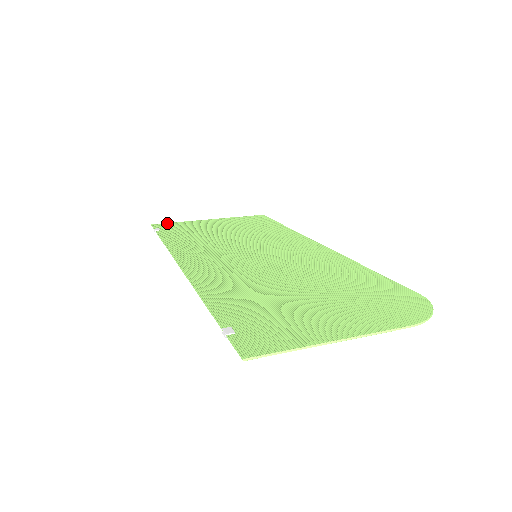
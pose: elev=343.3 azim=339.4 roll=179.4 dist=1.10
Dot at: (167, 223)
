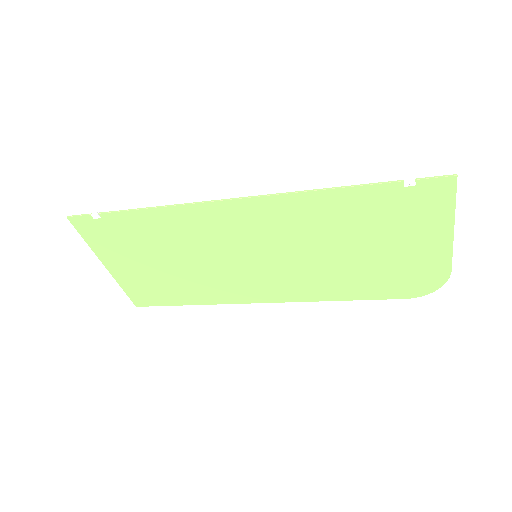
Dot at: (80, 229)
